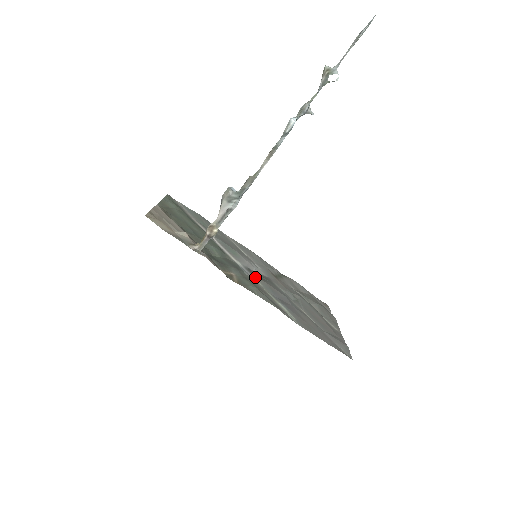
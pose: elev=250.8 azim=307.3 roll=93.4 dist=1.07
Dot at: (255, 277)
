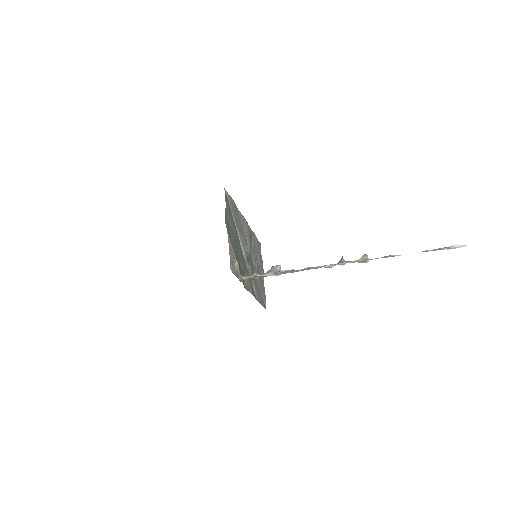
Dot at: (249, 265)
